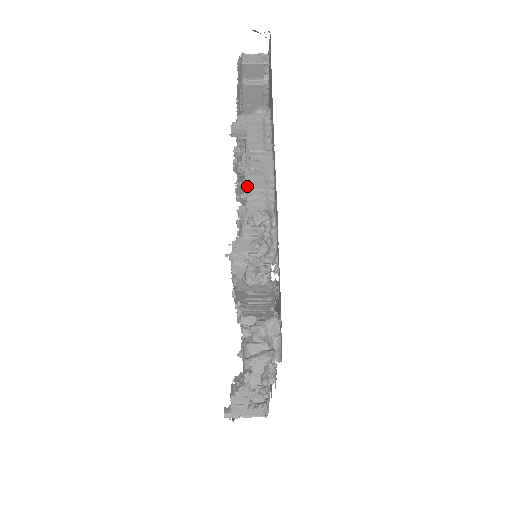
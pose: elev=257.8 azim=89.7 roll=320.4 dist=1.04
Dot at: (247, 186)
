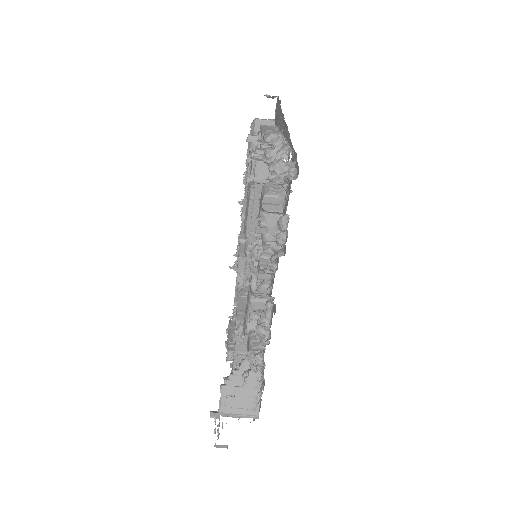
Dot at: (264, 134)
